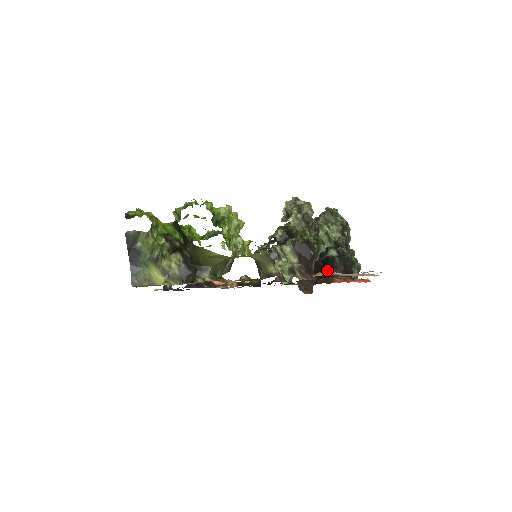
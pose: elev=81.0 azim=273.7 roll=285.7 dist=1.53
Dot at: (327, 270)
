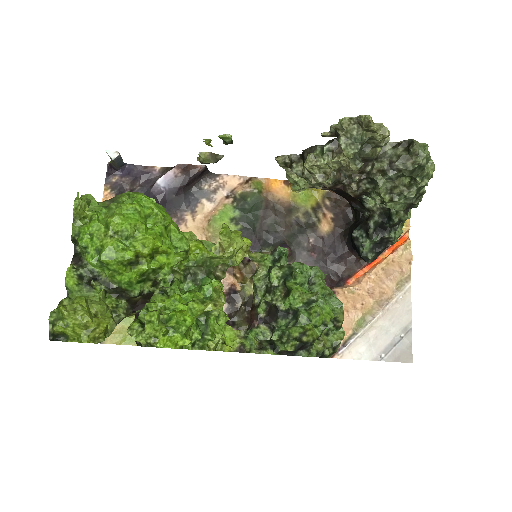
Dot at: occluded
